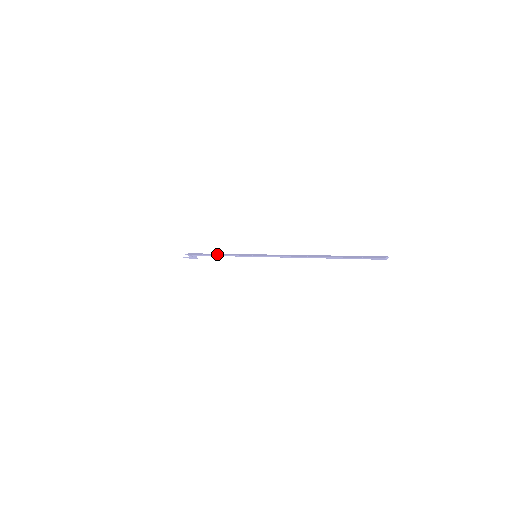
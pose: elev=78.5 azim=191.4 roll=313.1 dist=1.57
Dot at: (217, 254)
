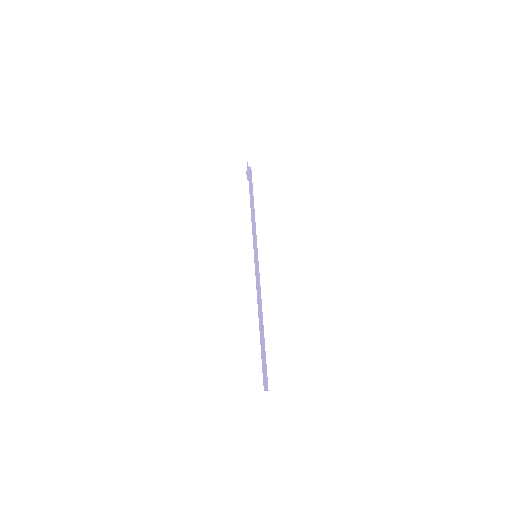
Dot at: (253, 208)
